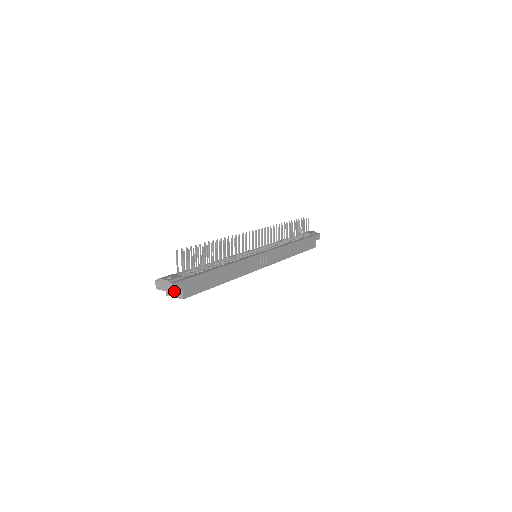
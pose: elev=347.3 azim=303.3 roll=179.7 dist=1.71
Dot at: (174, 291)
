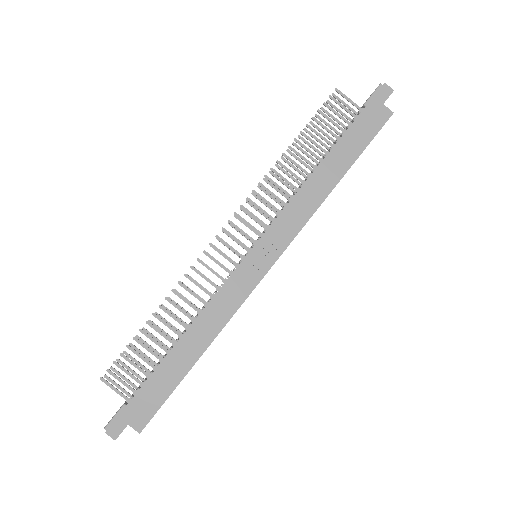
Dot at: (115, 437)
